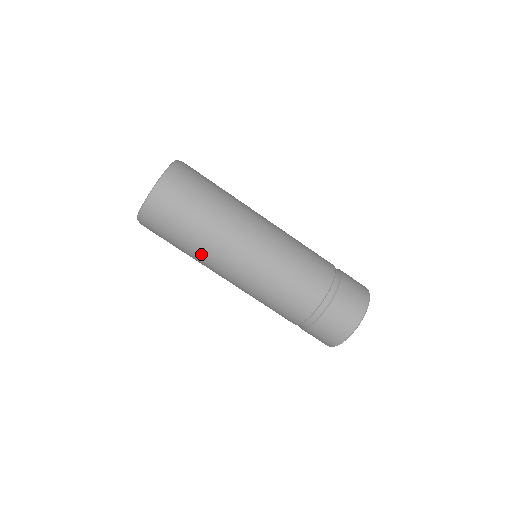
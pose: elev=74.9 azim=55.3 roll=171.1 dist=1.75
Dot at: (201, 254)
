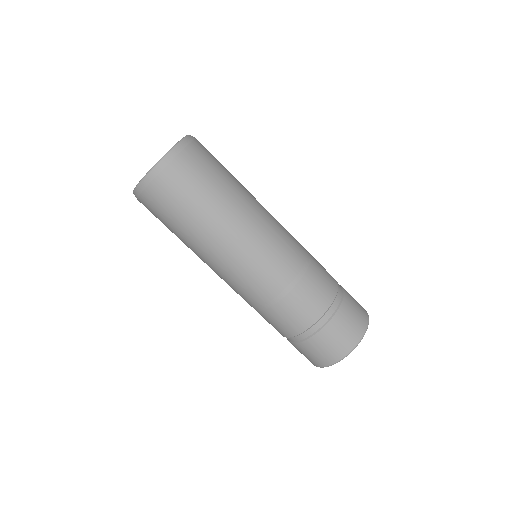
Dot at: (191, 249)
